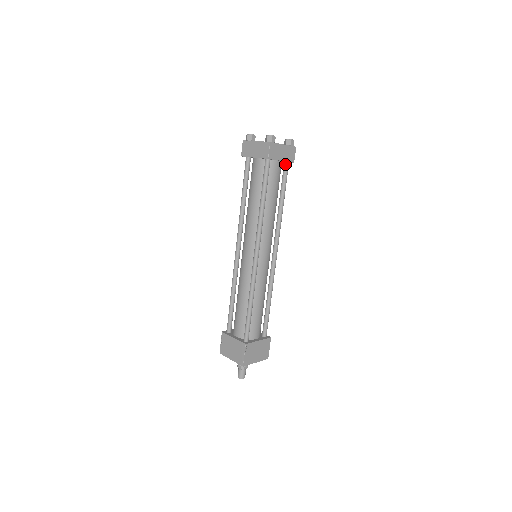
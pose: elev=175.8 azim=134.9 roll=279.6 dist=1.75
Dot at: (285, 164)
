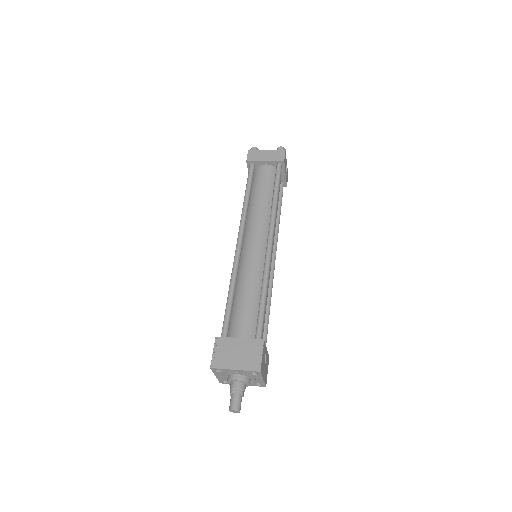
Dot at: (276, 166)
